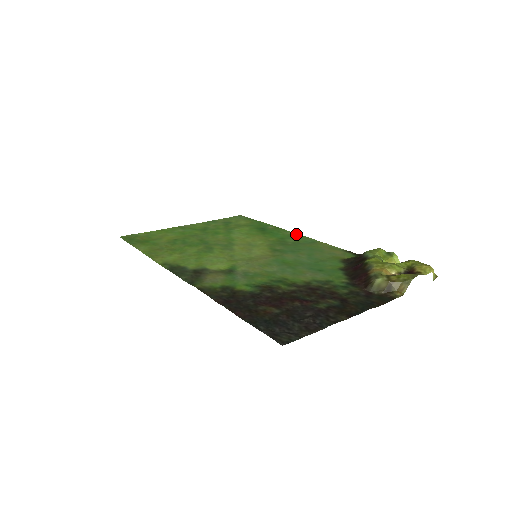
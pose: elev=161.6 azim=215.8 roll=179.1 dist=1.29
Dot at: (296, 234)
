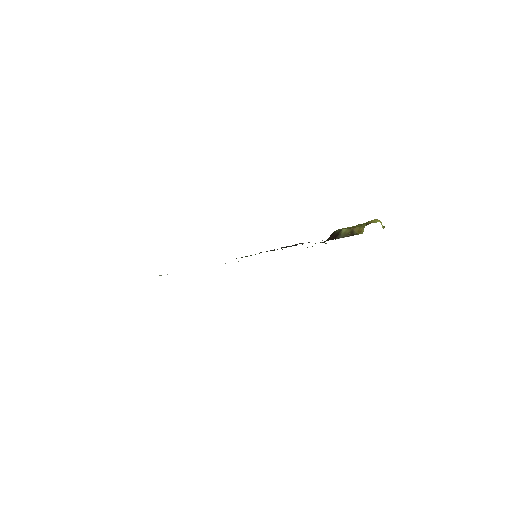
Dot at: occluded
